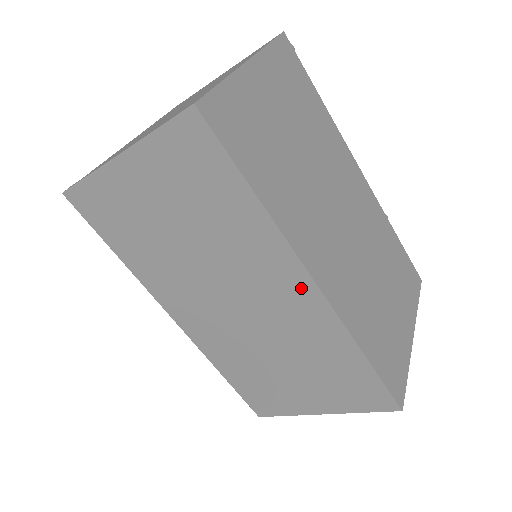
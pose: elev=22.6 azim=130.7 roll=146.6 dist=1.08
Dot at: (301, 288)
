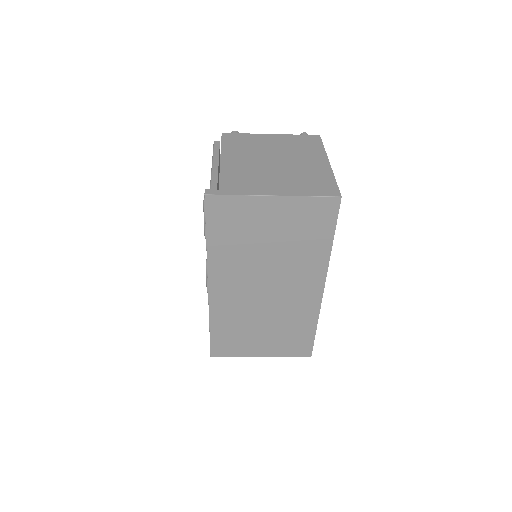
Dot at: (314, 289)
